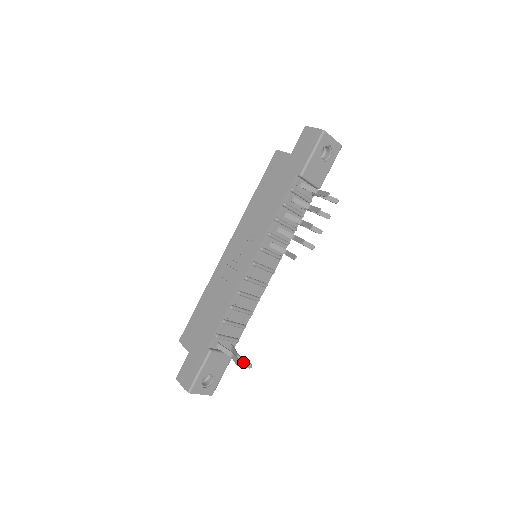
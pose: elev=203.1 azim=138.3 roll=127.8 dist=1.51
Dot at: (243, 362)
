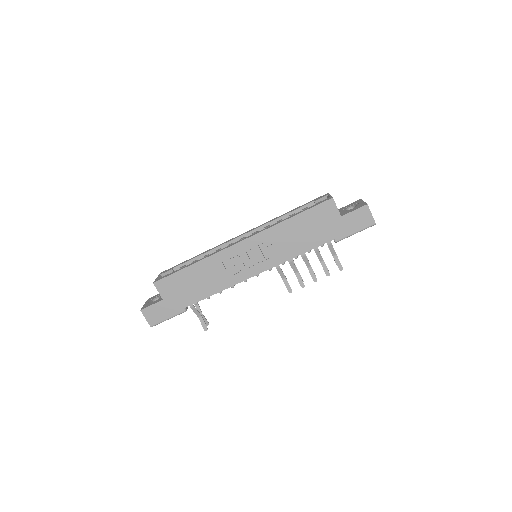
Dot at: (204, 320)
